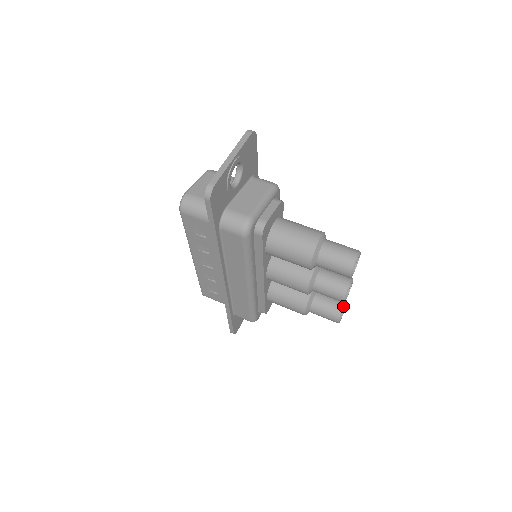
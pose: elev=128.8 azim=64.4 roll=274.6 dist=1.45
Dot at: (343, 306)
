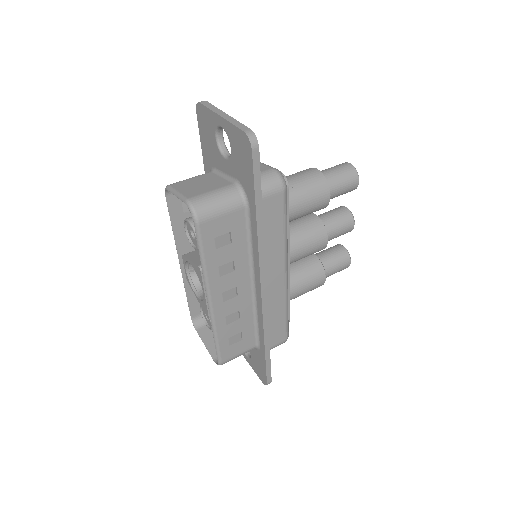
Dot at: (343, 246)
